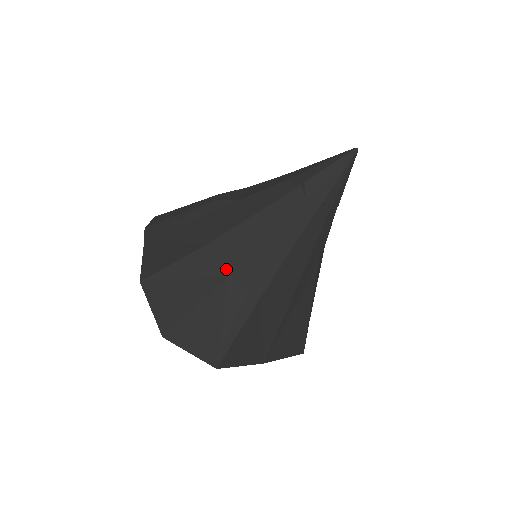
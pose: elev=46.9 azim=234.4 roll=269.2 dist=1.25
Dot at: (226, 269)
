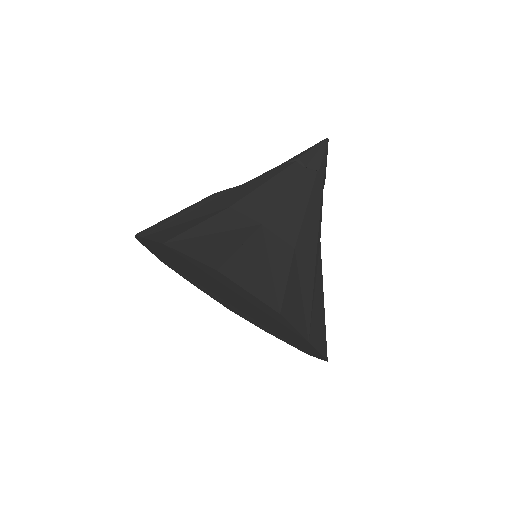
Dot at: (256, 220)
